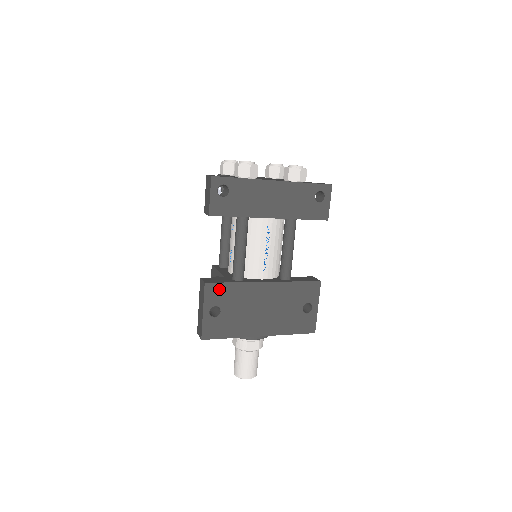
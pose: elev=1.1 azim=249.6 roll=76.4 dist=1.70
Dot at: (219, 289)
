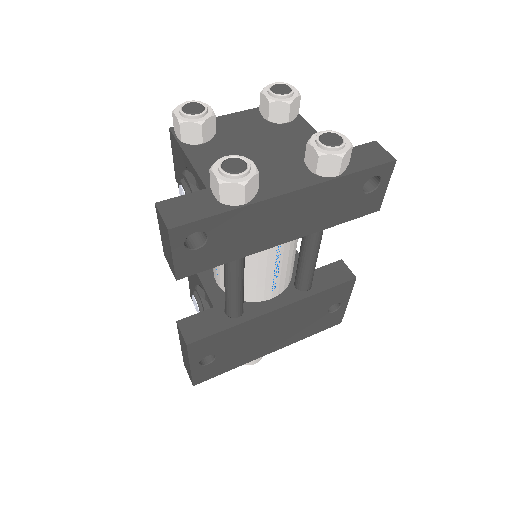
Dot at: (209, 341)
